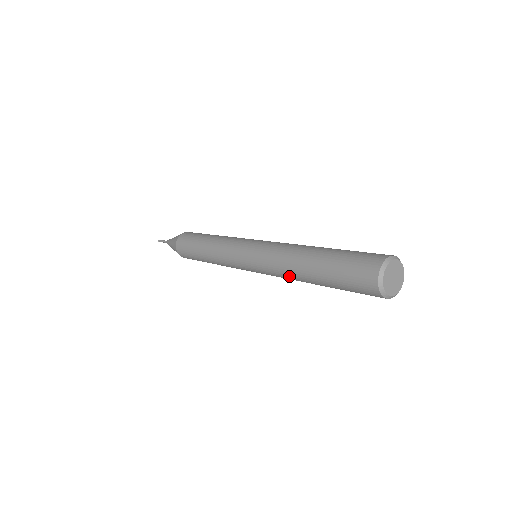
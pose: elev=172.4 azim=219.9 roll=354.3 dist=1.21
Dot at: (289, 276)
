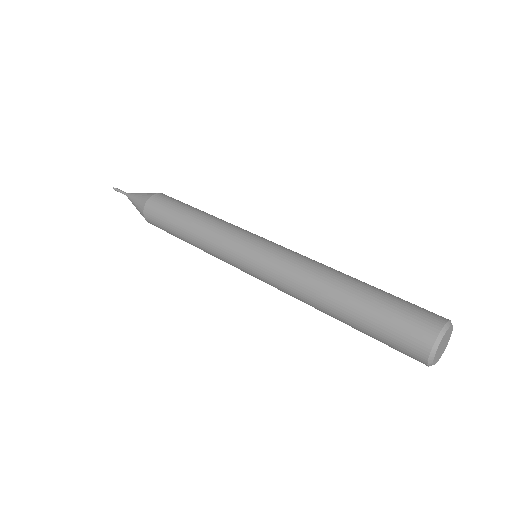
Dot at: occluded
